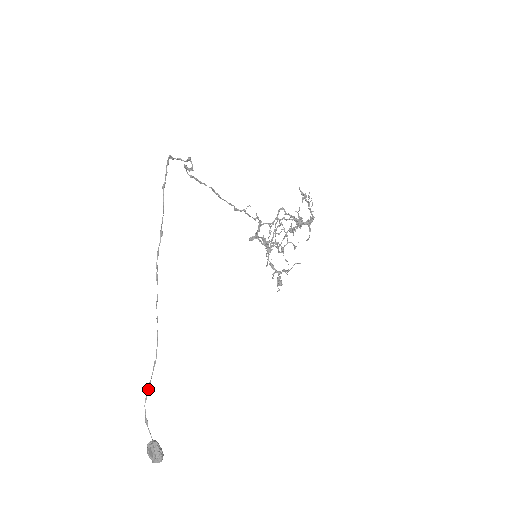
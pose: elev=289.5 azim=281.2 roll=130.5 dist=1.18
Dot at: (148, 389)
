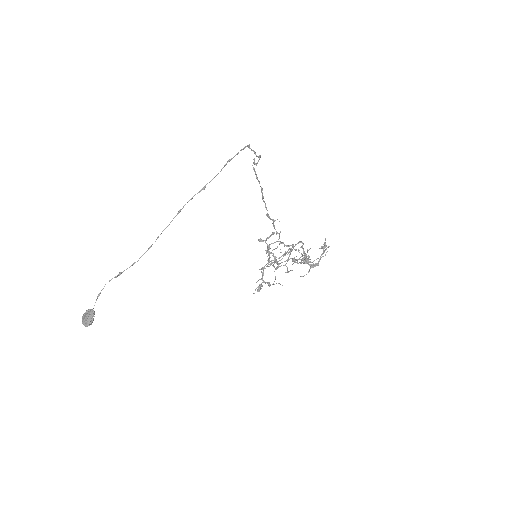
Dot at: (116, 276)
